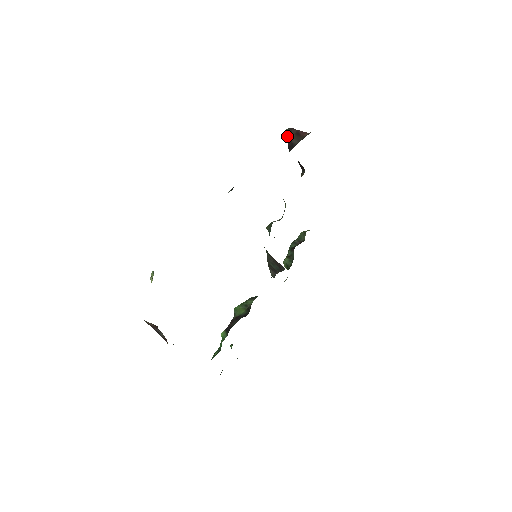
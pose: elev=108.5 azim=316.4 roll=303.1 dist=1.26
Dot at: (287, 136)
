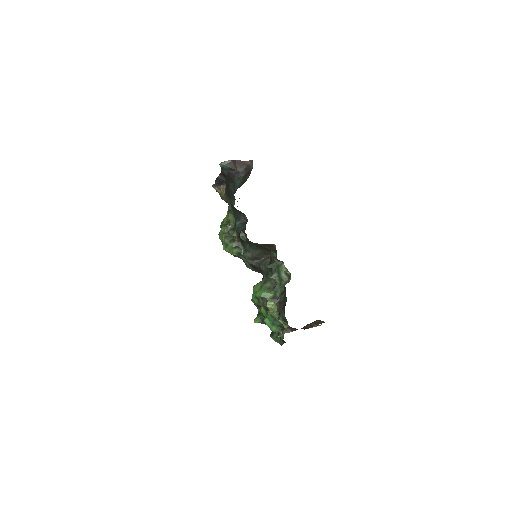
Dot at: (229, 167)
